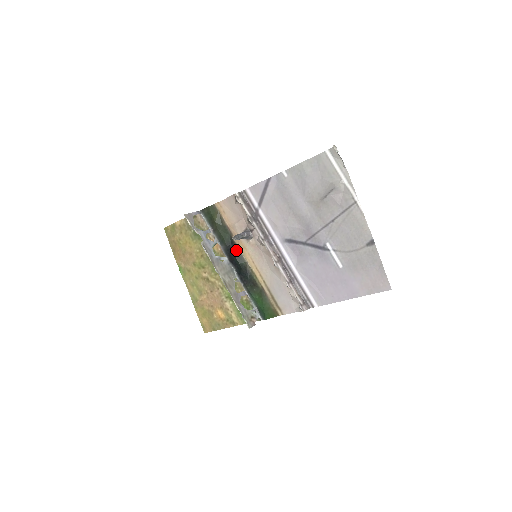
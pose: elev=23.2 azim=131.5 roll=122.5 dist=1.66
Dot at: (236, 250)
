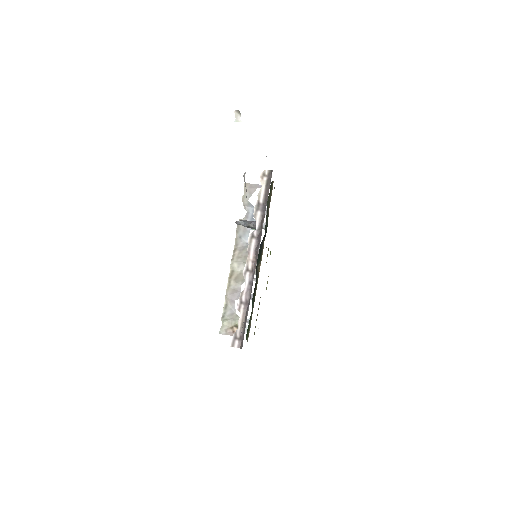
Dot at: (263, 243)
